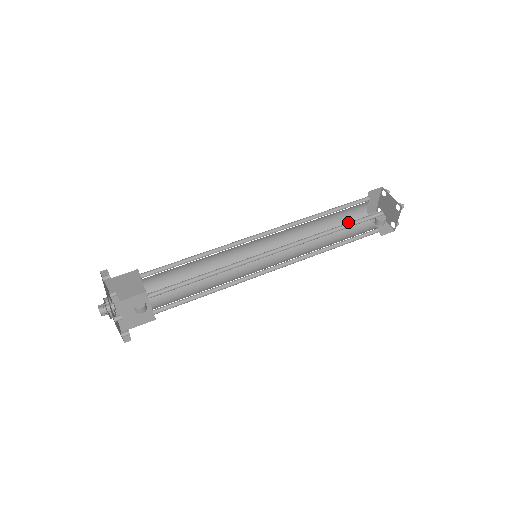
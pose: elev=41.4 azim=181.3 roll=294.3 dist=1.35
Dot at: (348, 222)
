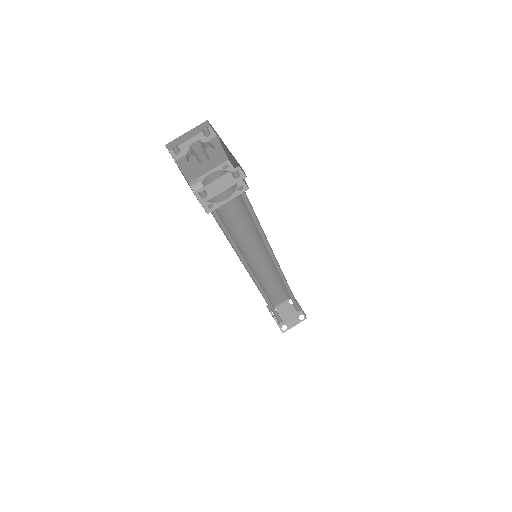
Dot at: (269, 299)
